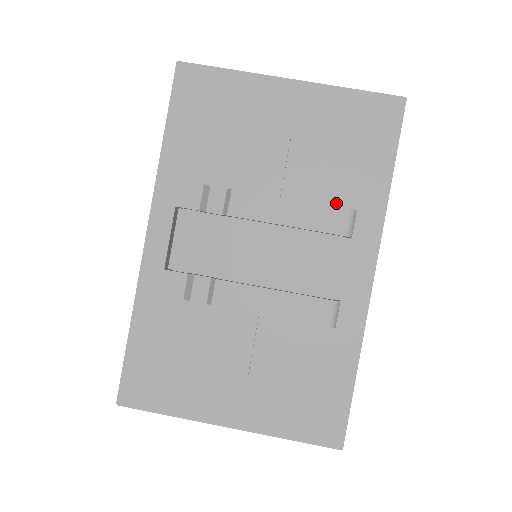
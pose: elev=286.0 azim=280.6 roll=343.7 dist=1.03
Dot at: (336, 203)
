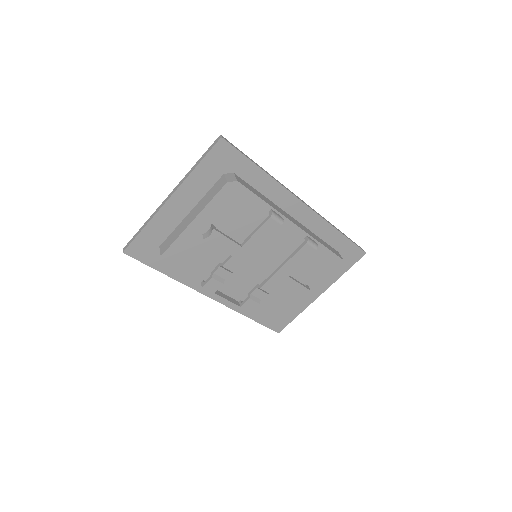
Dot at: (260, 216)
